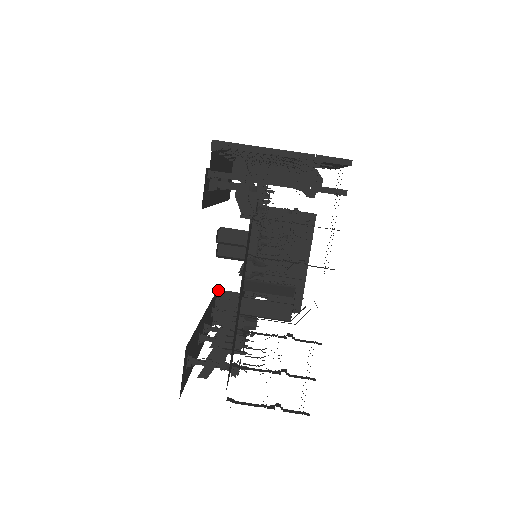
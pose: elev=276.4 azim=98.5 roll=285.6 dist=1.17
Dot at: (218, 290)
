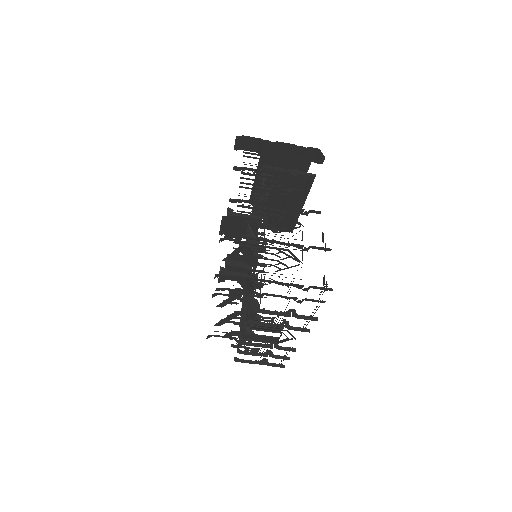
Dot at: (224, 216)
